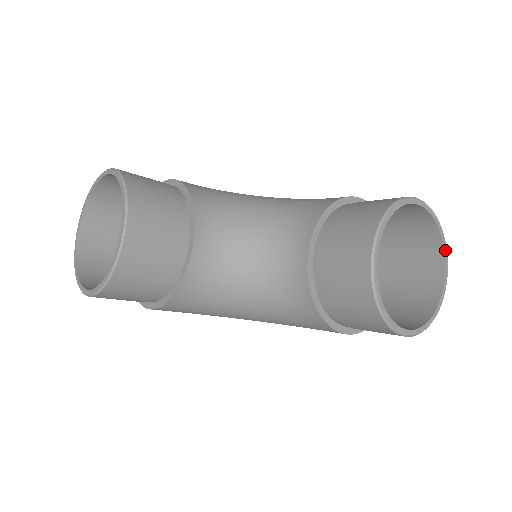
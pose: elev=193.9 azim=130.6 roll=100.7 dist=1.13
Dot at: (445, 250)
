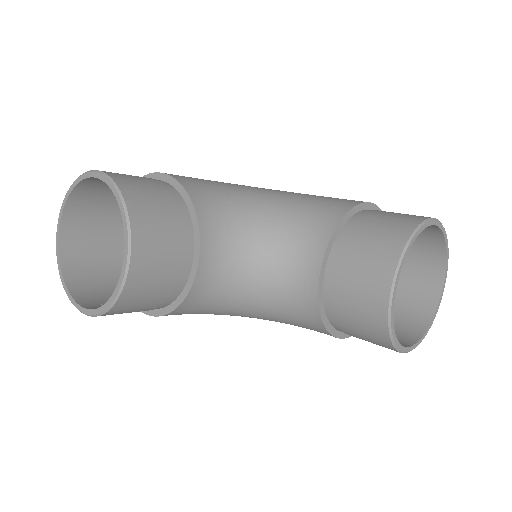
Dot at: (447, 260)
